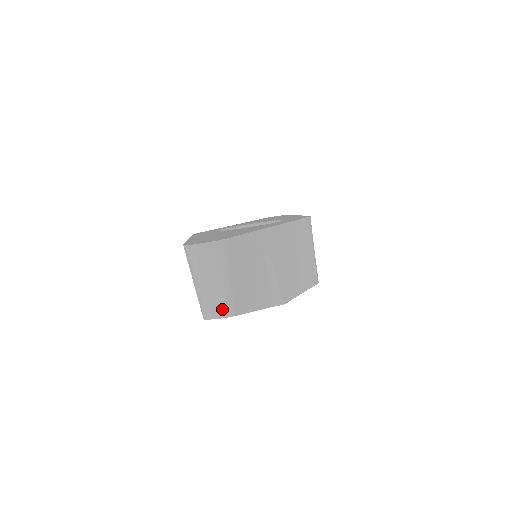
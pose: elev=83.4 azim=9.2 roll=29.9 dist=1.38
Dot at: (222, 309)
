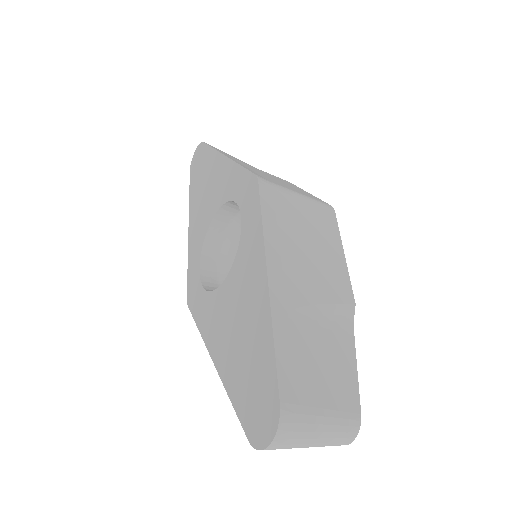
Dot at: (349, 434)
